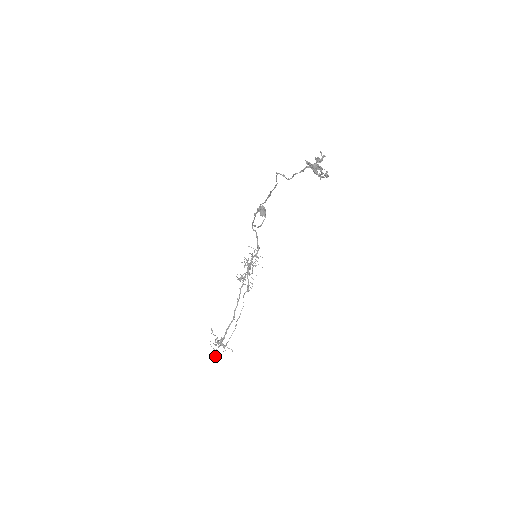
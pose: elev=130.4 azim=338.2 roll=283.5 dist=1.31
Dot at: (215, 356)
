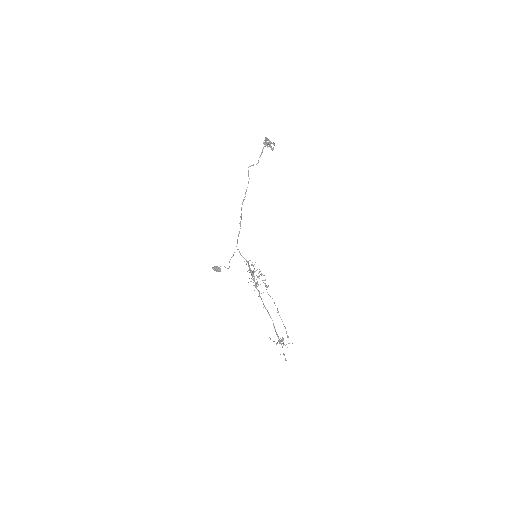
Dot at: occluded
